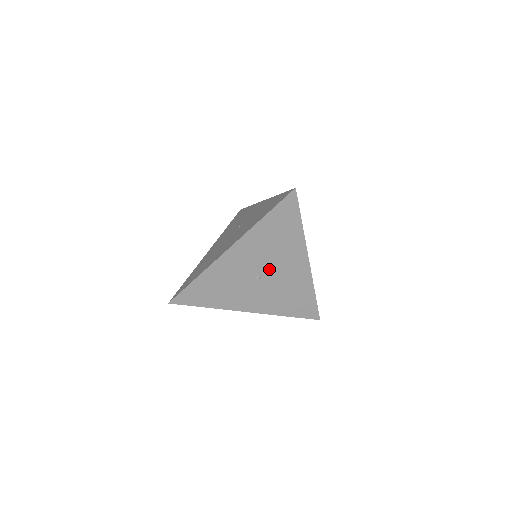
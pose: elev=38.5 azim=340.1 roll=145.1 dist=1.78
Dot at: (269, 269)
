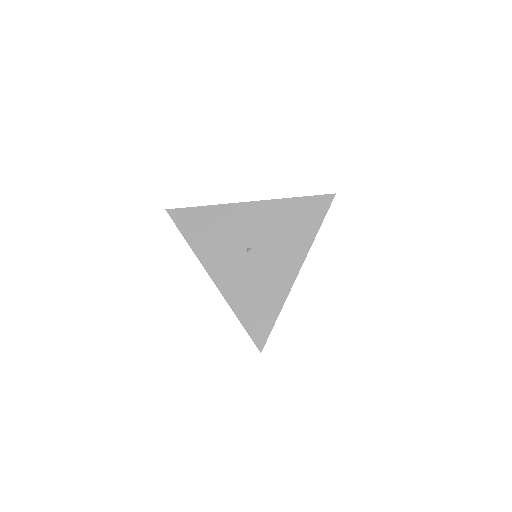
Dot at: (263, 249)
